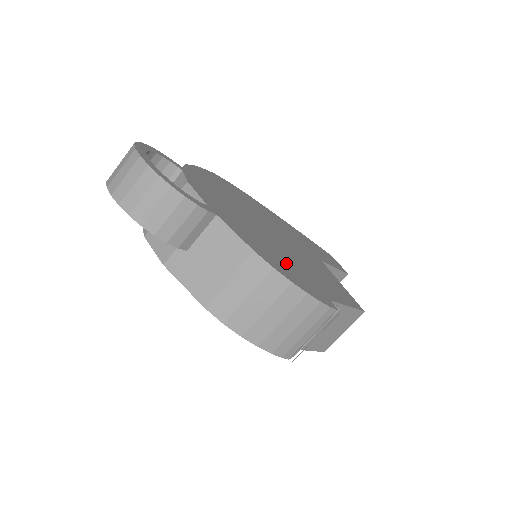
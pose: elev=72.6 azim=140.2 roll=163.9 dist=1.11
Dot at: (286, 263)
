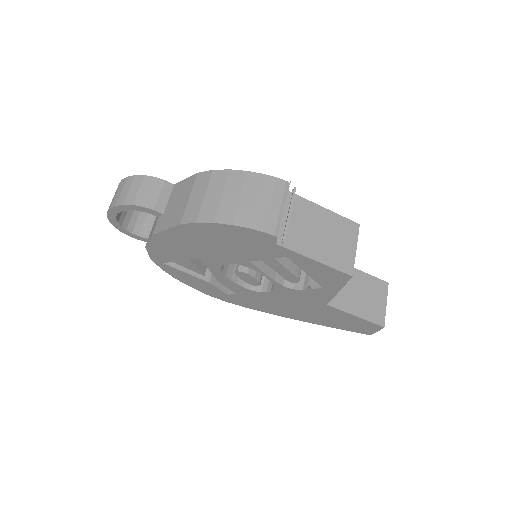
Dot at: occluded
